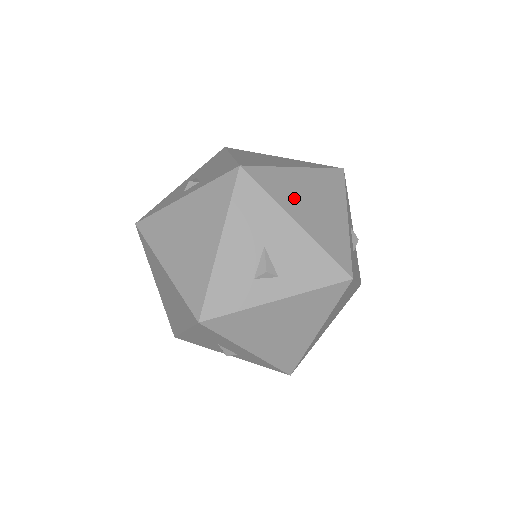
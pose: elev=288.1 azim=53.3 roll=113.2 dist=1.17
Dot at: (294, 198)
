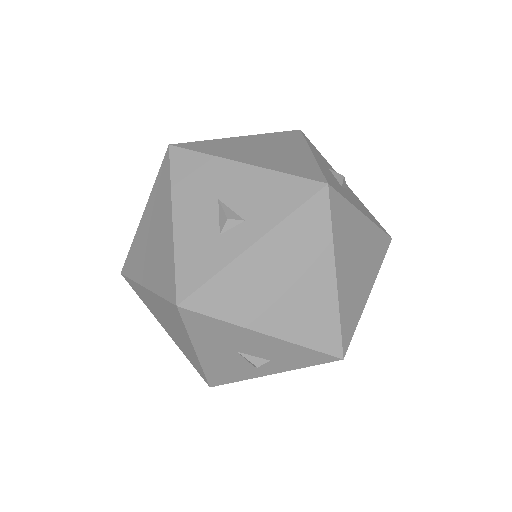
Dot at: (238, 151)
